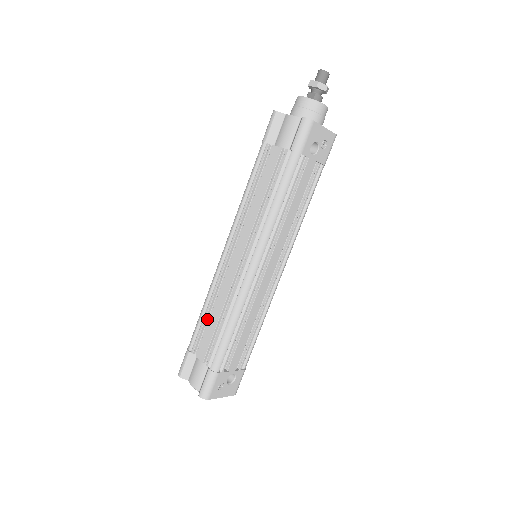
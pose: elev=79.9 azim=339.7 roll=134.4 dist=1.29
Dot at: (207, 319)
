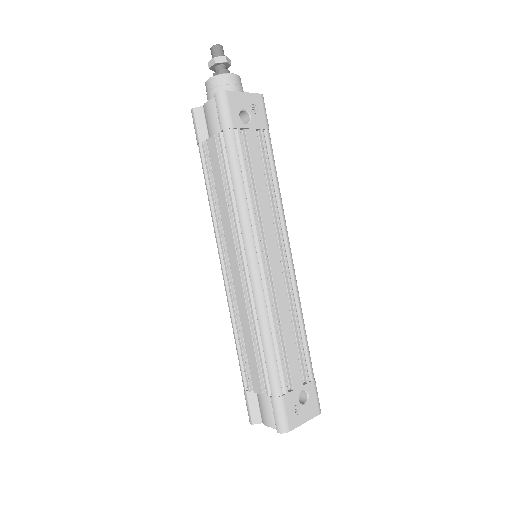
Dot at: (244, 347)
